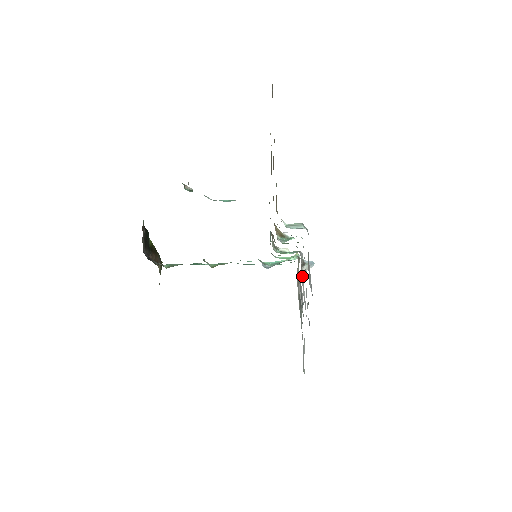
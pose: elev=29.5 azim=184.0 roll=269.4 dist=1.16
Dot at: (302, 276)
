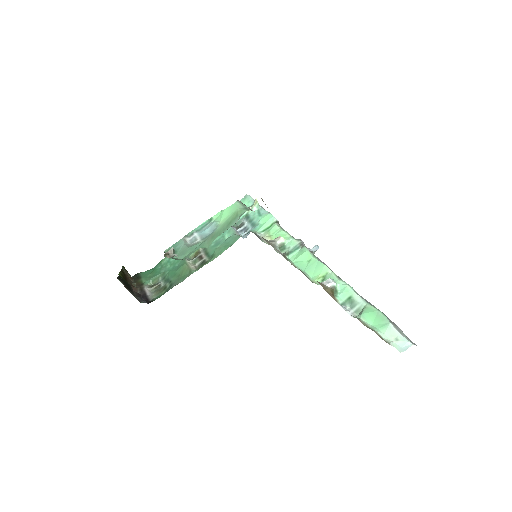
Dot at: occluded
